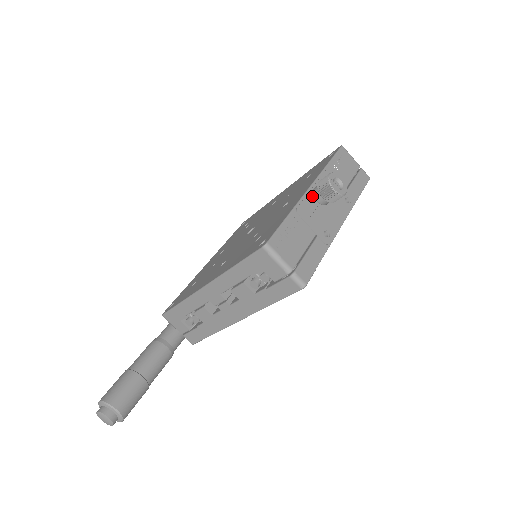
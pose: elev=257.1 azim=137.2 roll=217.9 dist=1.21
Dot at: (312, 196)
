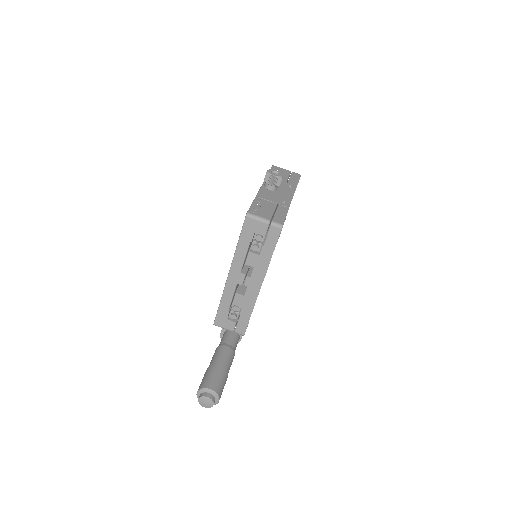
Dot at: (265, 189)
